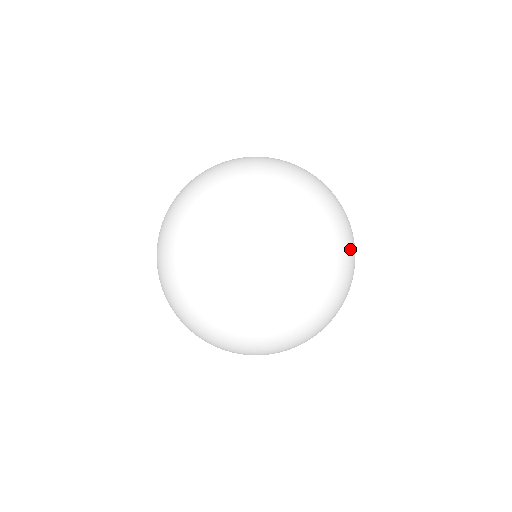
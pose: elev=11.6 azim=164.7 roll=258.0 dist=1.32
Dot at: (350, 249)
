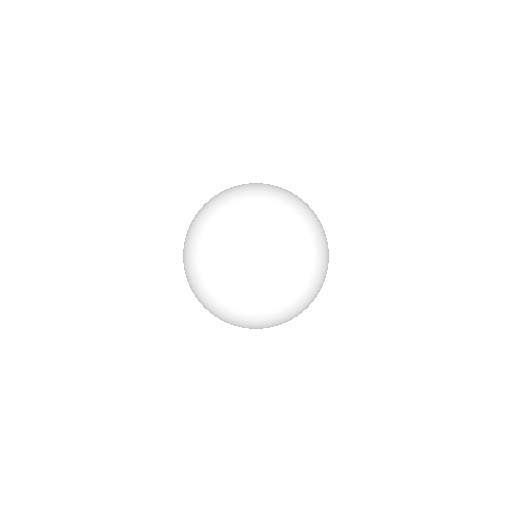
Dot at: occluded
